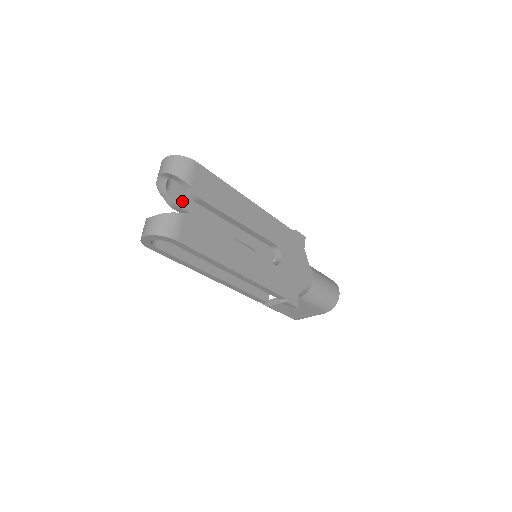
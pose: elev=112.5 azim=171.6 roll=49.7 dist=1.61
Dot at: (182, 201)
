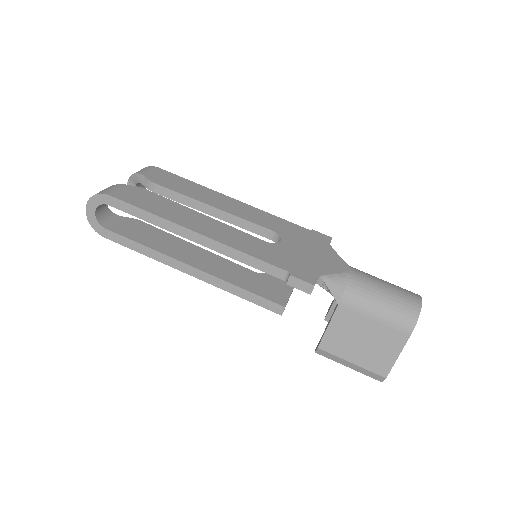
Dot at: occluded
